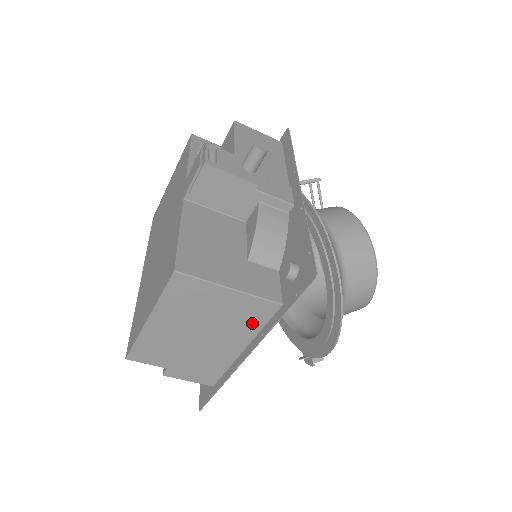
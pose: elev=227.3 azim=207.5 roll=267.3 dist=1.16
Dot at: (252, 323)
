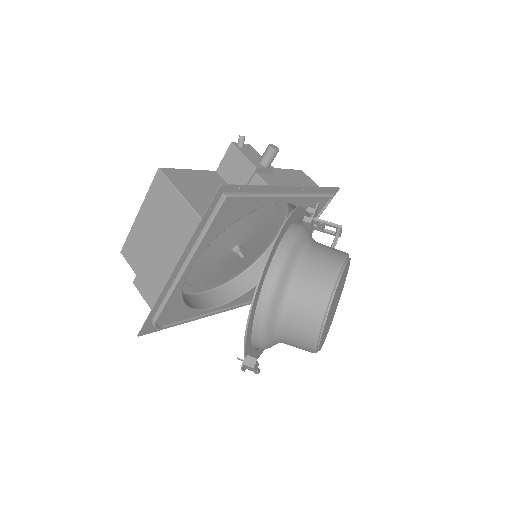
Dot at: (187, 239)
